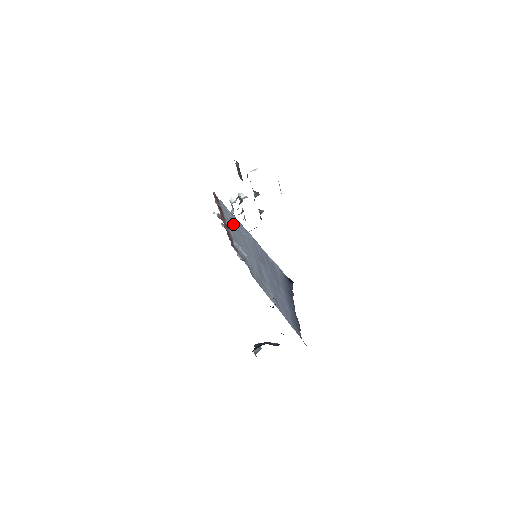
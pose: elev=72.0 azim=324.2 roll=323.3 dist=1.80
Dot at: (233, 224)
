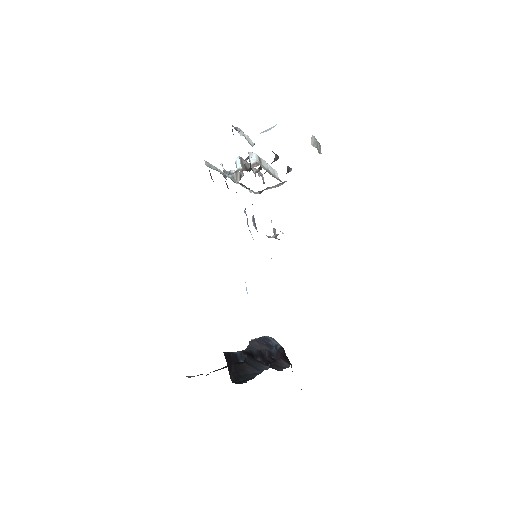
Dot at: occluded
